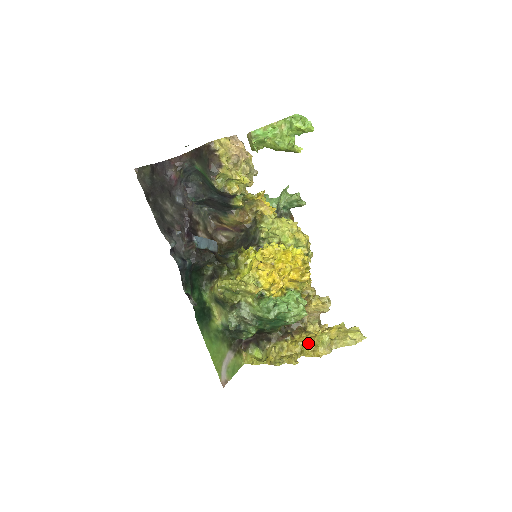
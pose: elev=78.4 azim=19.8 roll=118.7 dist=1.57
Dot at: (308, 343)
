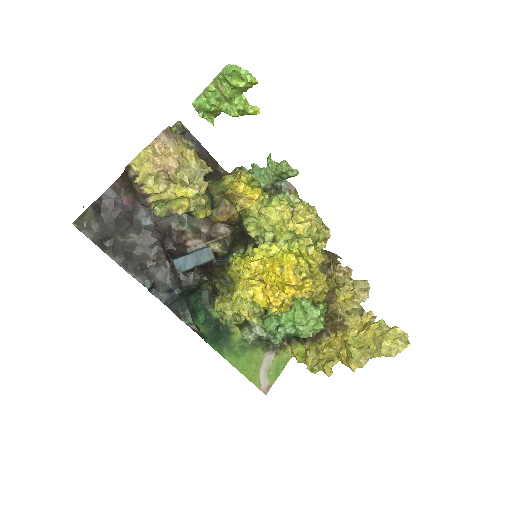
Dot at: (339, 352)
